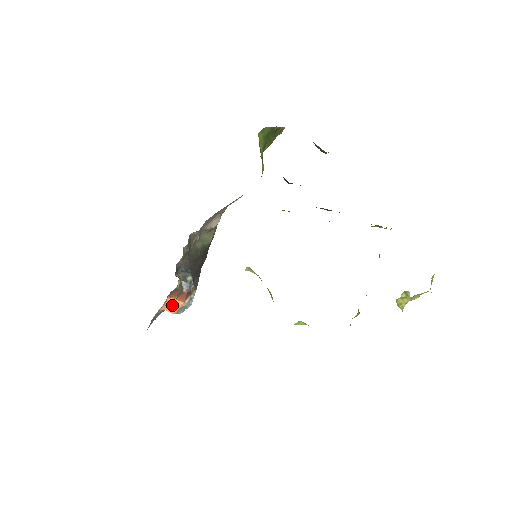
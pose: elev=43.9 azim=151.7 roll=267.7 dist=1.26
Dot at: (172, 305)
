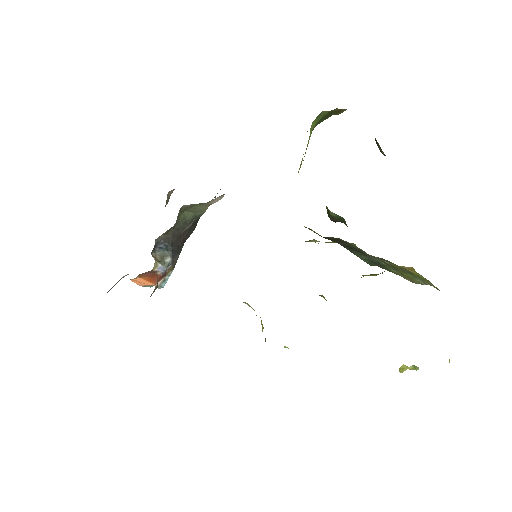
Dot at: (140, 281)
